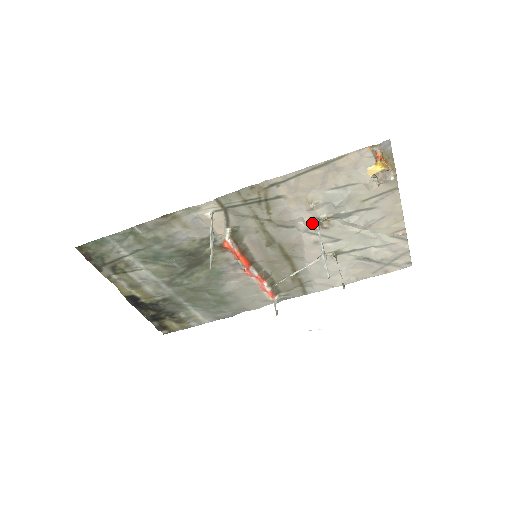
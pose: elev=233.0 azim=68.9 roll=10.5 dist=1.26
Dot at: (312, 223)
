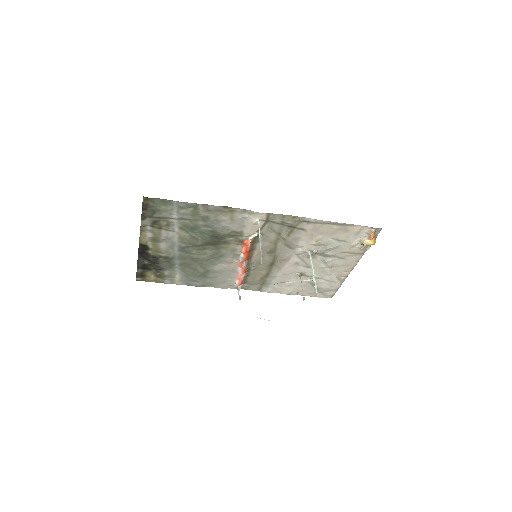
Dot at: (306, 252)
